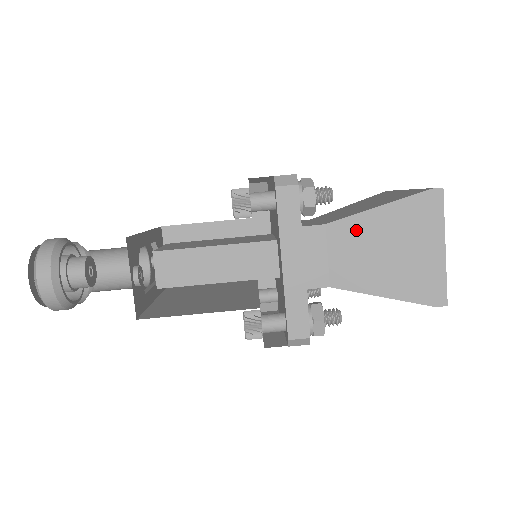
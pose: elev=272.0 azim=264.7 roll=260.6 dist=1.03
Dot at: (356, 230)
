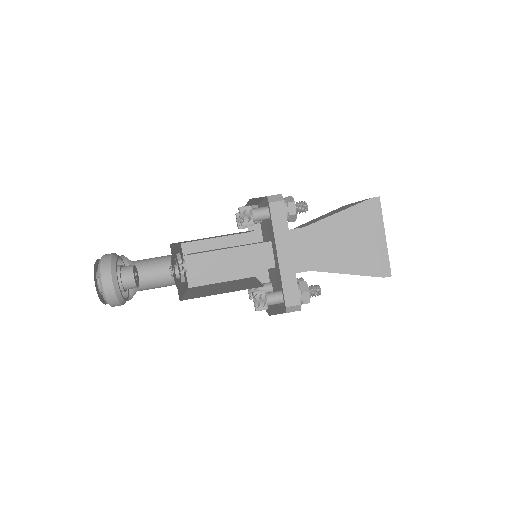
Dot at: (325, 229)
